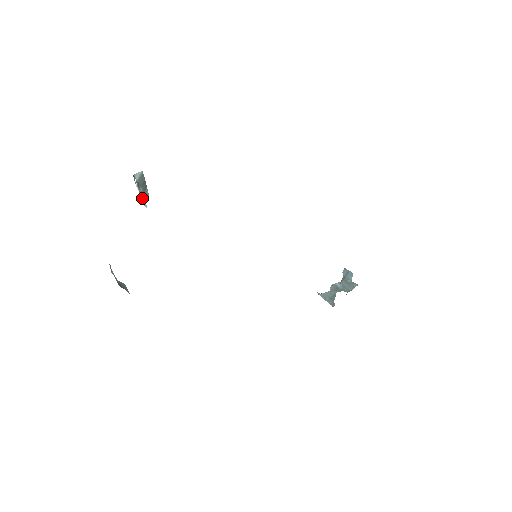
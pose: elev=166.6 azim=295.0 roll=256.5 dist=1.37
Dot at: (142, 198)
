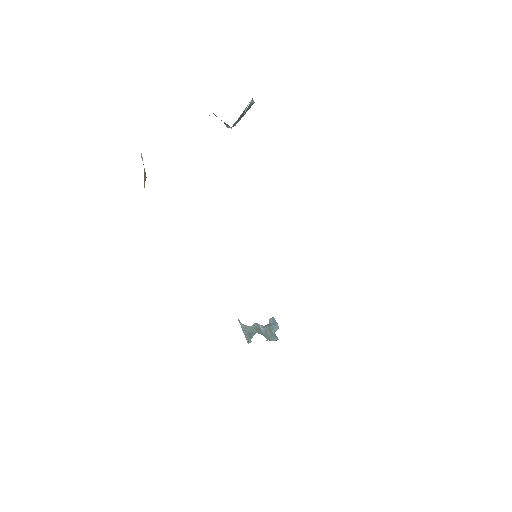
Dot at: occluded
